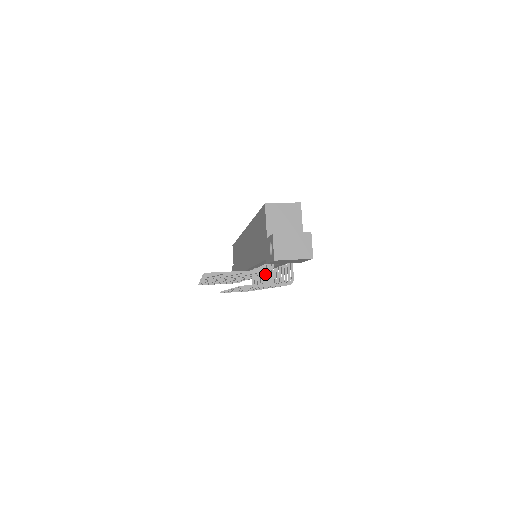
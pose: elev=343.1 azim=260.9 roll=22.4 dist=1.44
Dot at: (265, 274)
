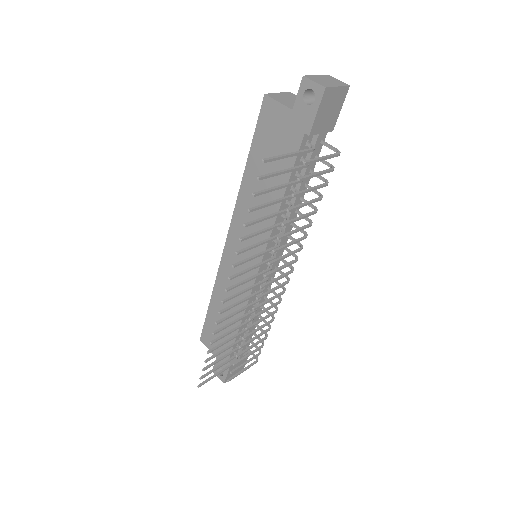
Dot at: occluded
